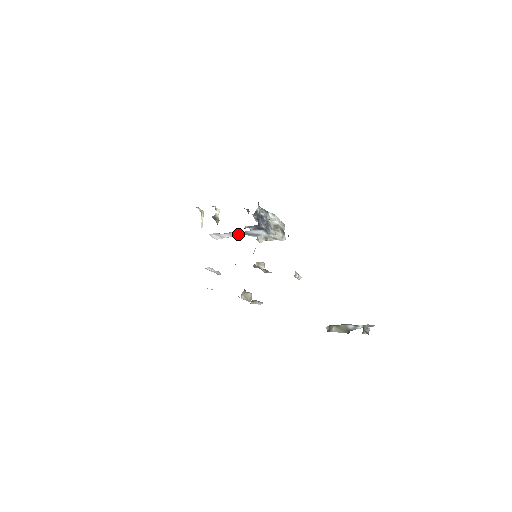
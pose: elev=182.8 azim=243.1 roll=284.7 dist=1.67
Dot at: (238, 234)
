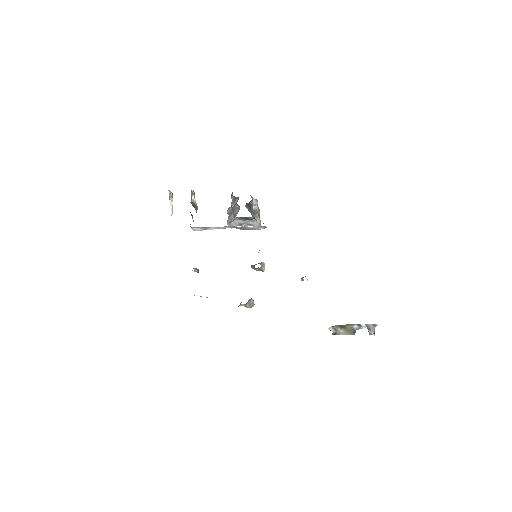
Dot at: (228, 227)
